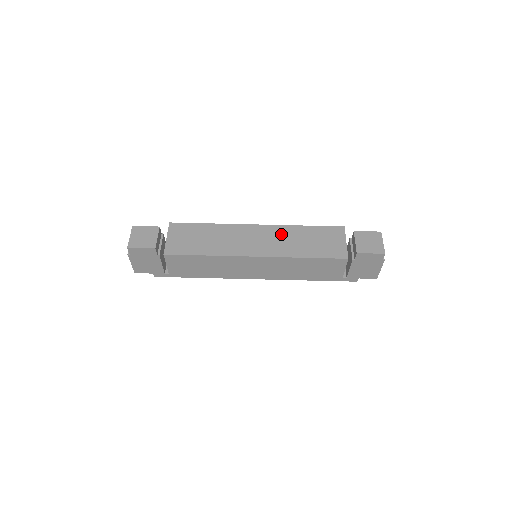
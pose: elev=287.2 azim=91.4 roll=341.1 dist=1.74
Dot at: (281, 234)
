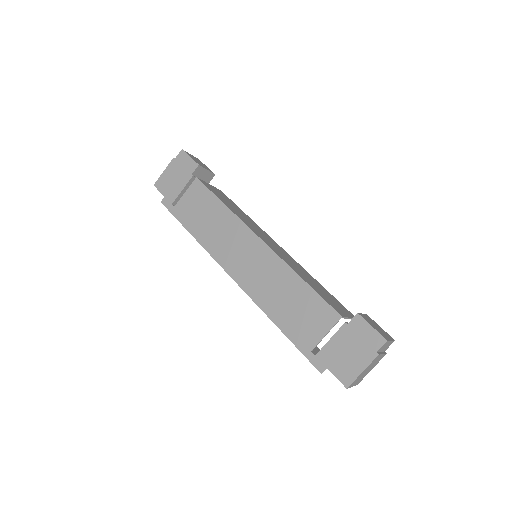
Dot at: (296, 264)
